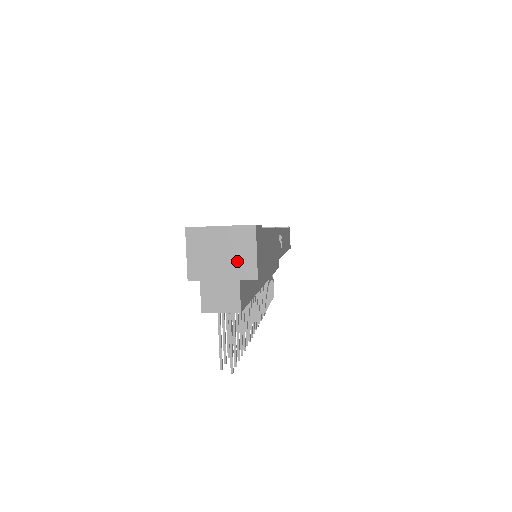
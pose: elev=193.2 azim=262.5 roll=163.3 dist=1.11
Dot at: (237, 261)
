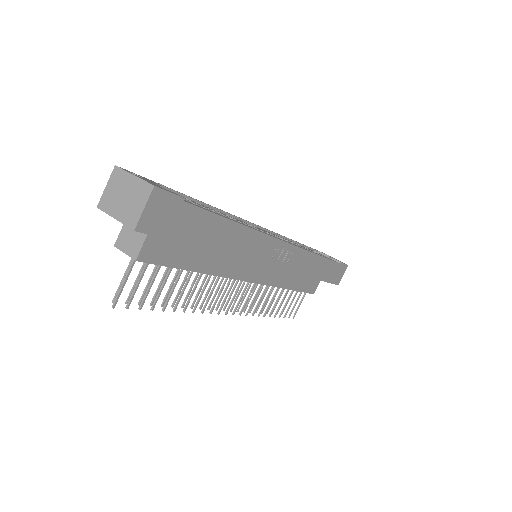
Dot at: (130, 208)
